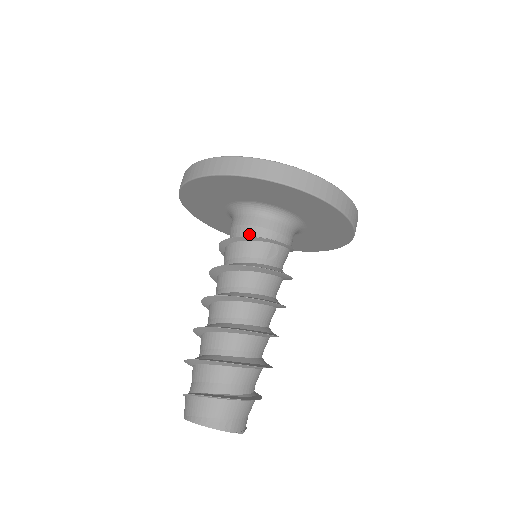
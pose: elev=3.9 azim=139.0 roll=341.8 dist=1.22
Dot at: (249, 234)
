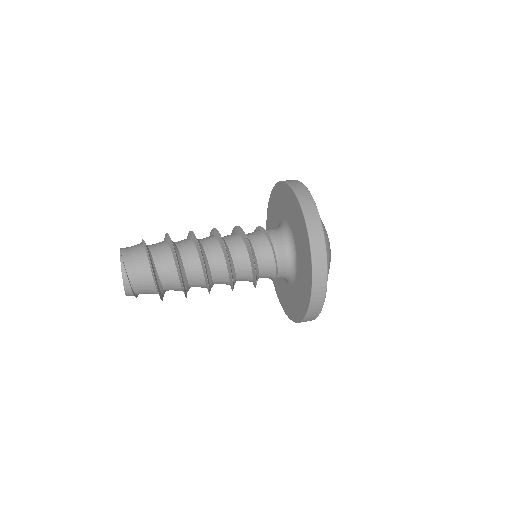
Dot at: occluded
